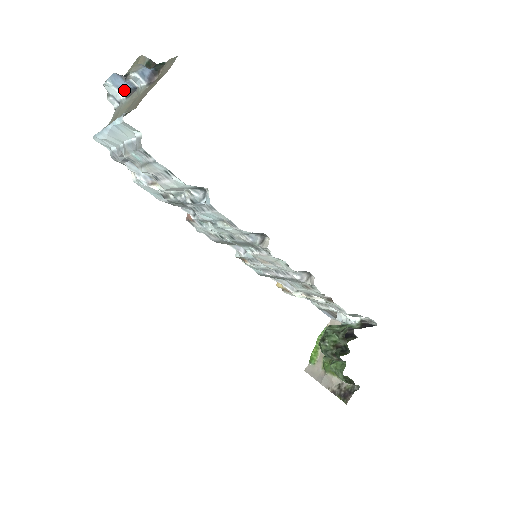
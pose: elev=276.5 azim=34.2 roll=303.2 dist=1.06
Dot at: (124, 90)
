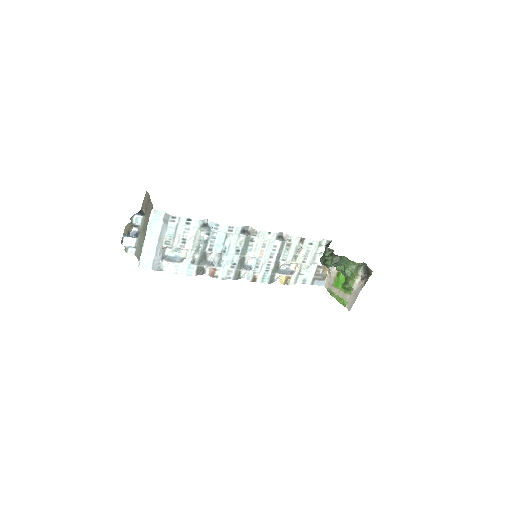
Dot at: (133, 237)
